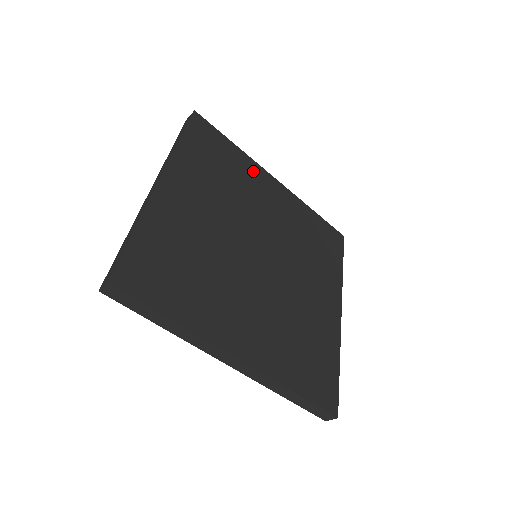
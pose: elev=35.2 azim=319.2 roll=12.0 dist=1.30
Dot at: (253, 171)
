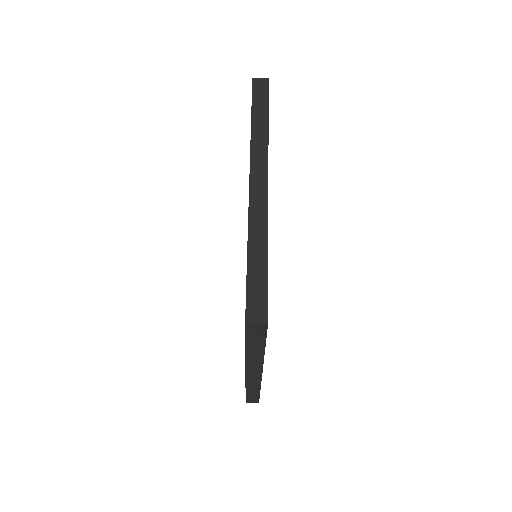
Dot at: occluded
